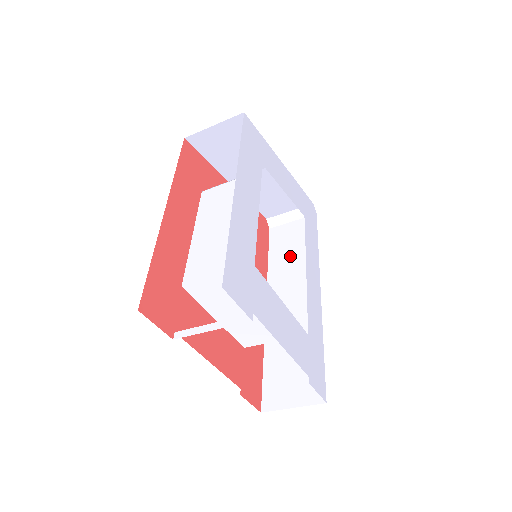
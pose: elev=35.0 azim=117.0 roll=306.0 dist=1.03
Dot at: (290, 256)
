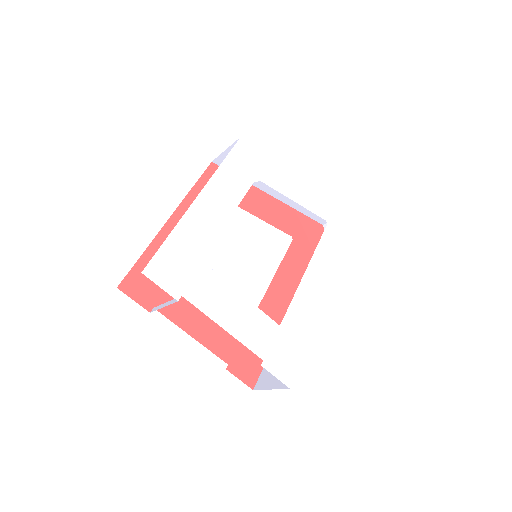
Dot at: occluded
